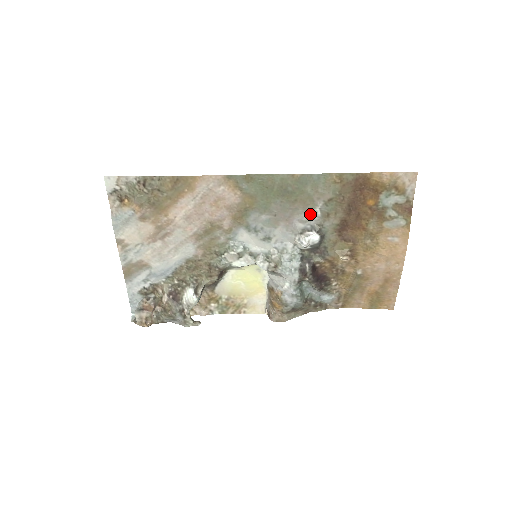
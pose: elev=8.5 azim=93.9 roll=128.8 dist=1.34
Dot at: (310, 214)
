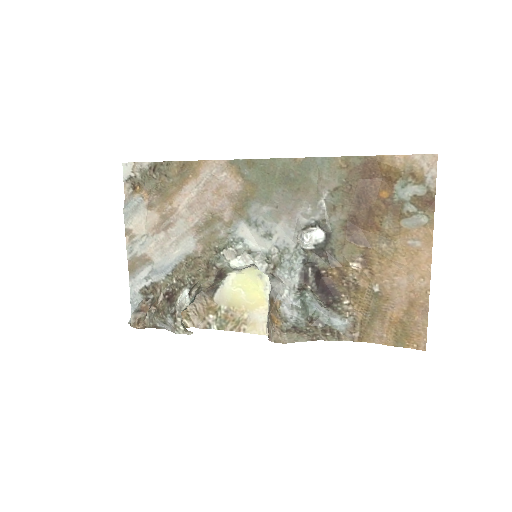
Dot at: (314, 207)
